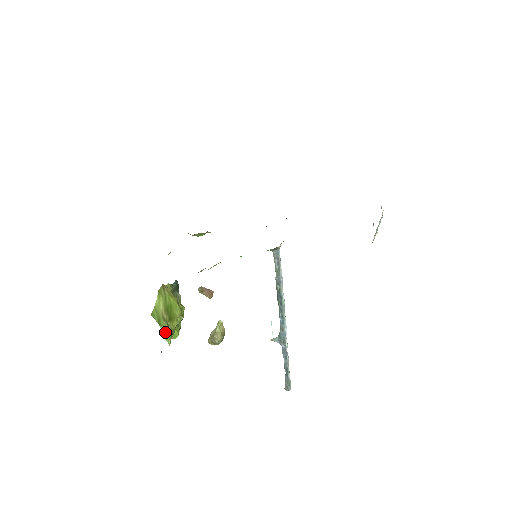
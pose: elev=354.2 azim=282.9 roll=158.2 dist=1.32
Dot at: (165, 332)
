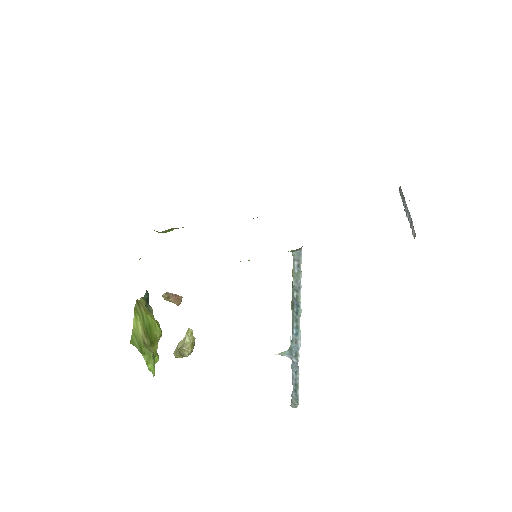
Dot at: (148, 361)
